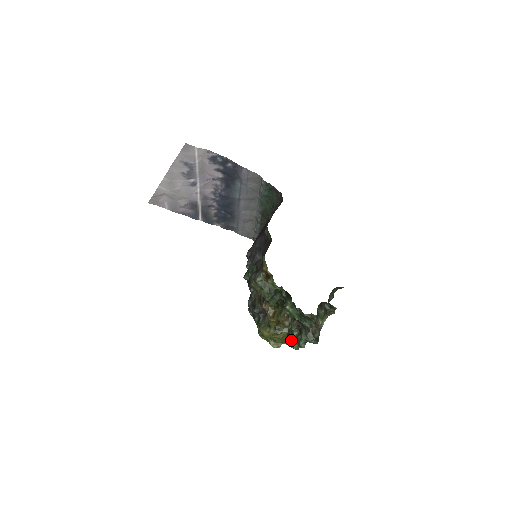
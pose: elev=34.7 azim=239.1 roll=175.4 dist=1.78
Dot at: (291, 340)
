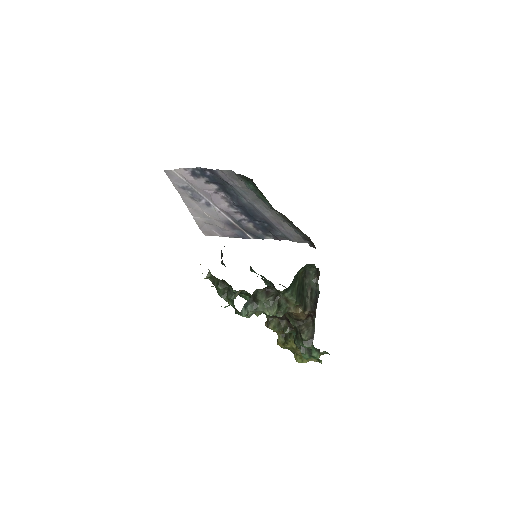
Dot at: (299, 348)
